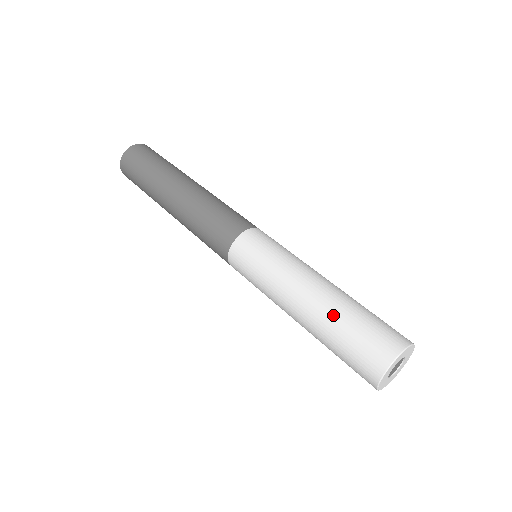
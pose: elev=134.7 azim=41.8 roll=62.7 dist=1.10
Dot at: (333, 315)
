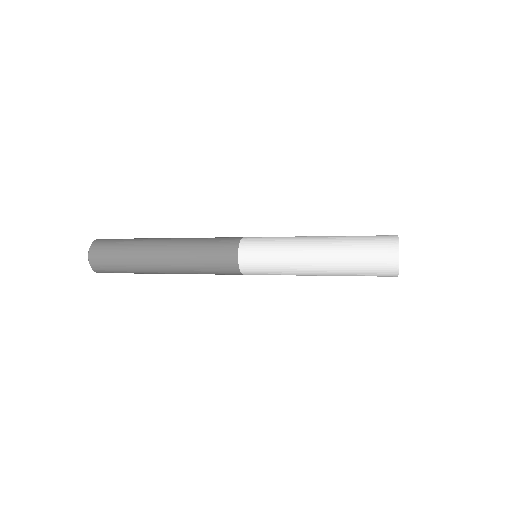
Dot at: (344, 236)
